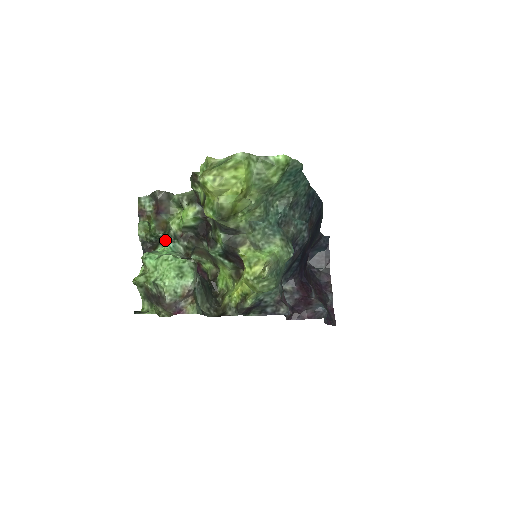
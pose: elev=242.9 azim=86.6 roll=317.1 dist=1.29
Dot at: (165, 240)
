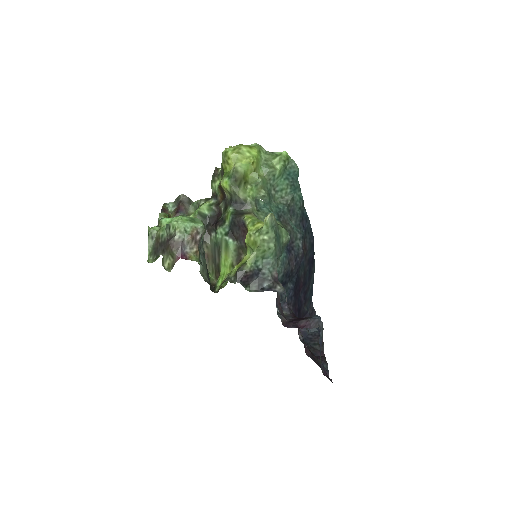
Dot at: occluded
